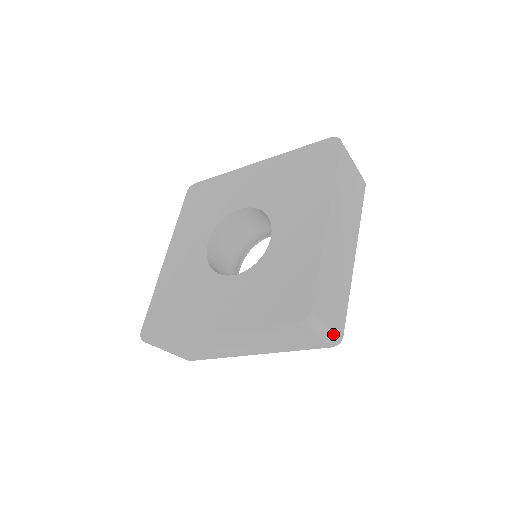
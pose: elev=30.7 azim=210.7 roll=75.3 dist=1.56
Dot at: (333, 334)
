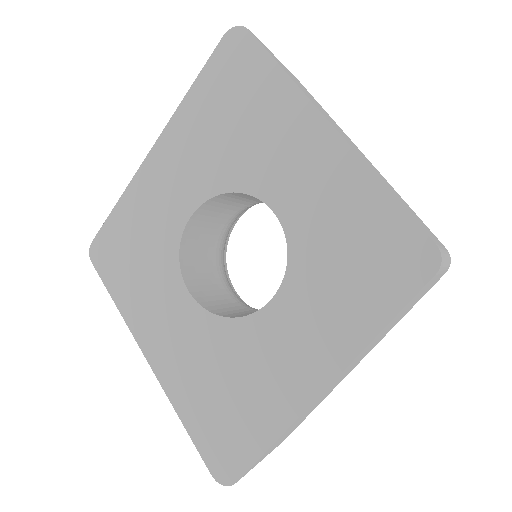
Dot at: (447, 255)
